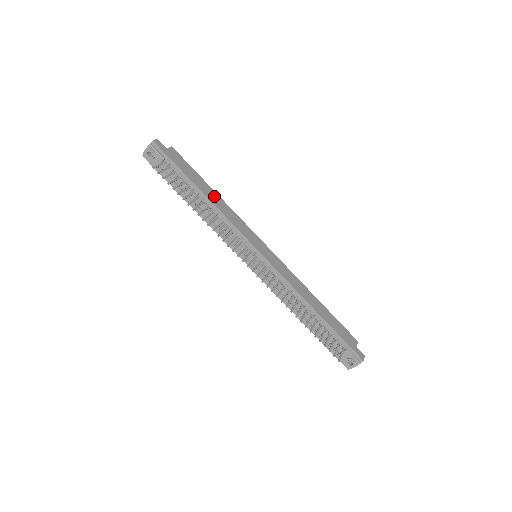
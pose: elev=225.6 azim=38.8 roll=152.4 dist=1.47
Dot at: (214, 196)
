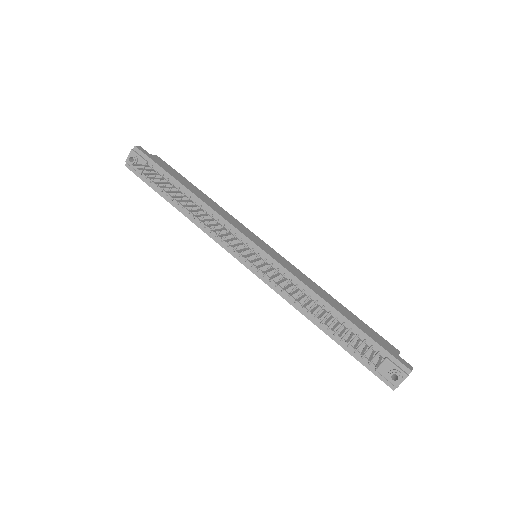
Dot at: (203, 196)
